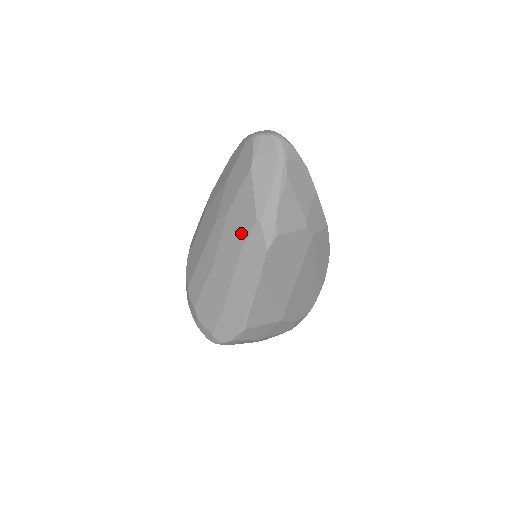
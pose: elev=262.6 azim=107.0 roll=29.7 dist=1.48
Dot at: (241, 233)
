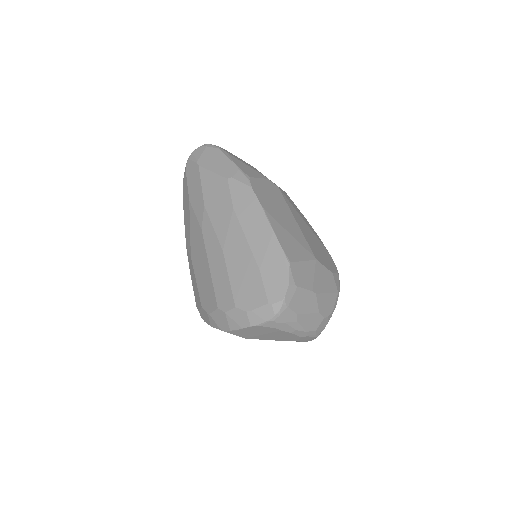
Dot at: (224, 200)
